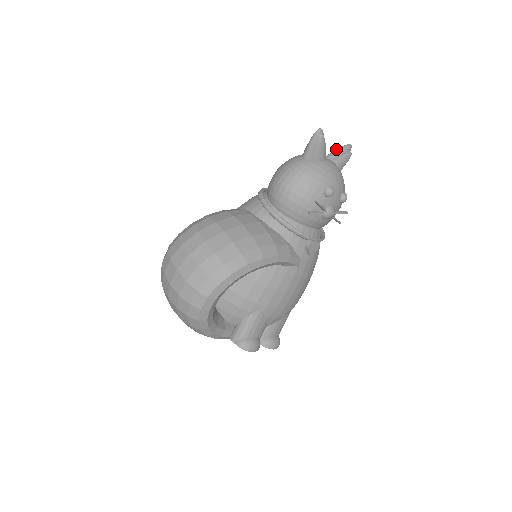
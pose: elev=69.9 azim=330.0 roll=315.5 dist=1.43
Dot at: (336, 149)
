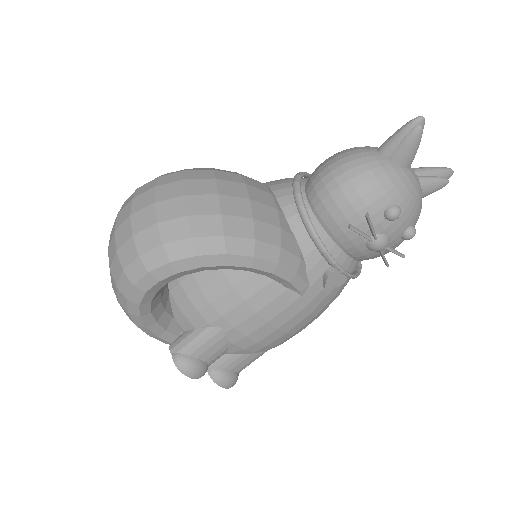
Dot at: occluded
